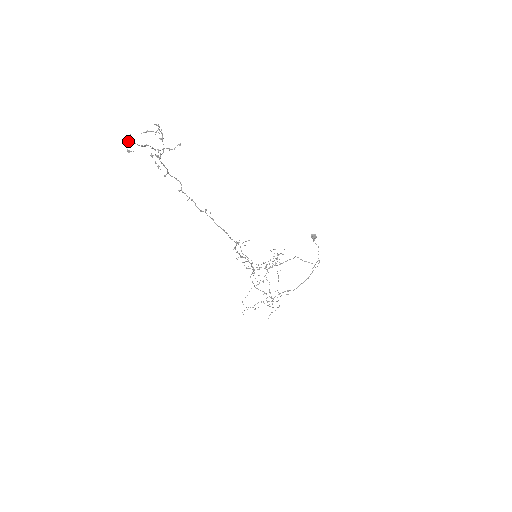
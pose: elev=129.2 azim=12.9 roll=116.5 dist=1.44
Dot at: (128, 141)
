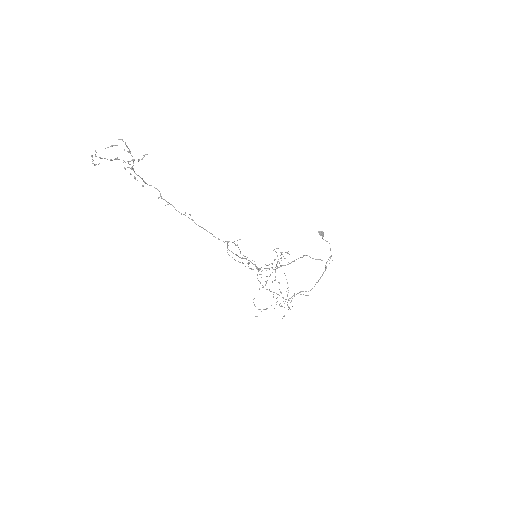
Dot at: (95, 156)
